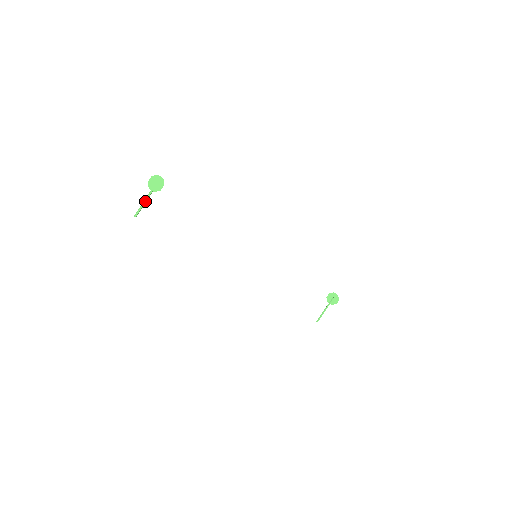
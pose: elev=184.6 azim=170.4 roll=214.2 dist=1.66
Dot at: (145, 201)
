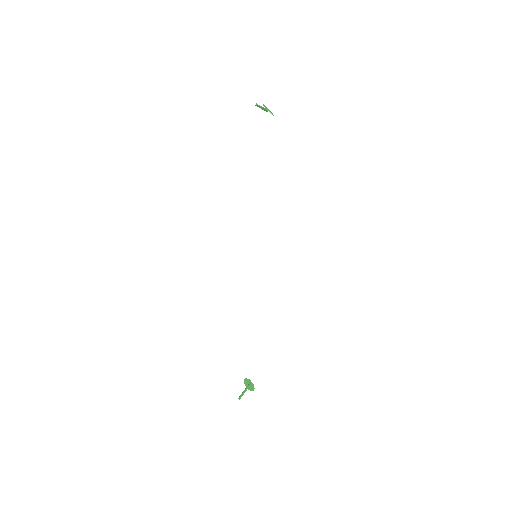
Dot at: (262, 107)
